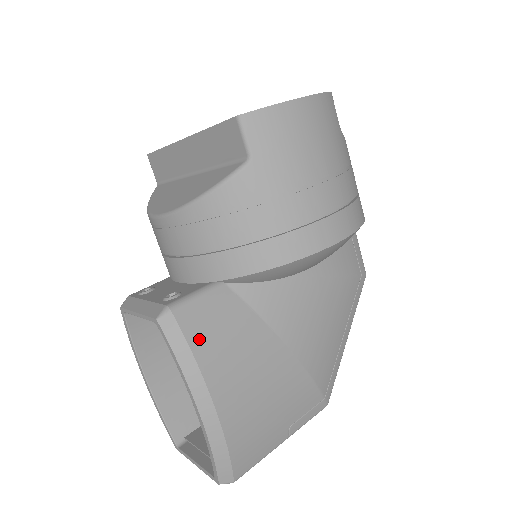
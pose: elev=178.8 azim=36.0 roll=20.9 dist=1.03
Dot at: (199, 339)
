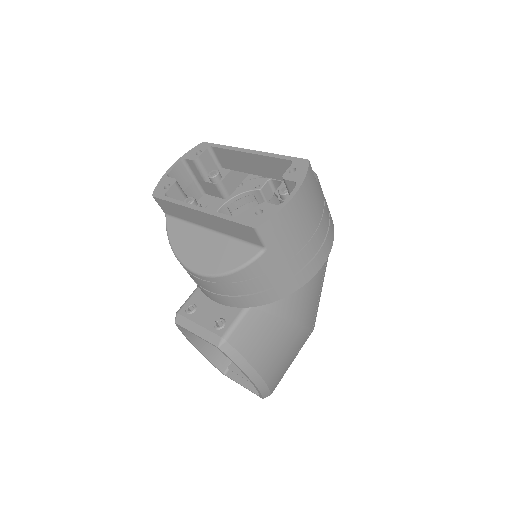
Dot at: (246, 348)
